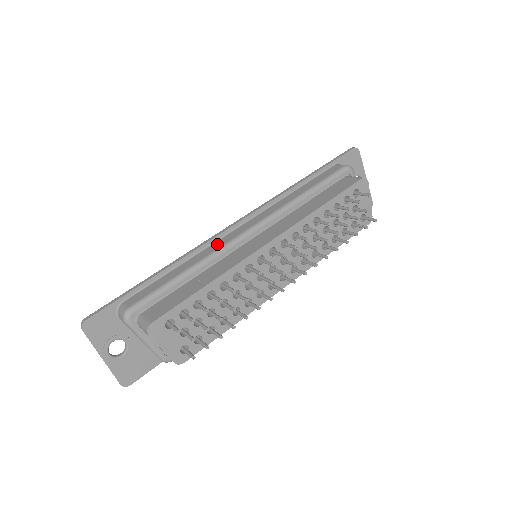
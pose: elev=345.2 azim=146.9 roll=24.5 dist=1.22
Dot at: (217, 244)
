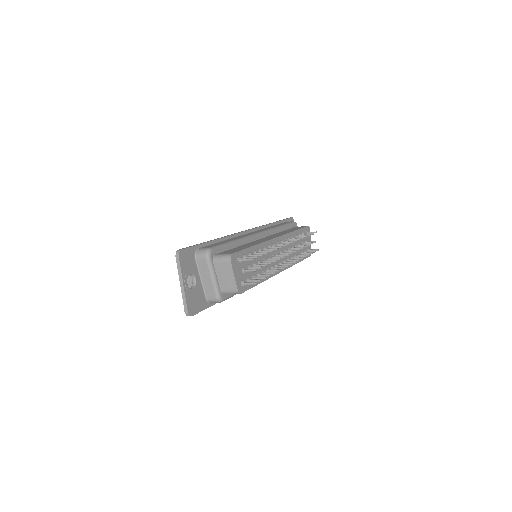
Dot at: (243, 235)
